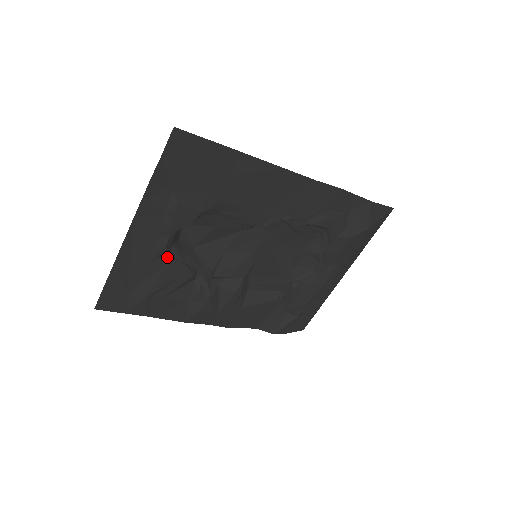
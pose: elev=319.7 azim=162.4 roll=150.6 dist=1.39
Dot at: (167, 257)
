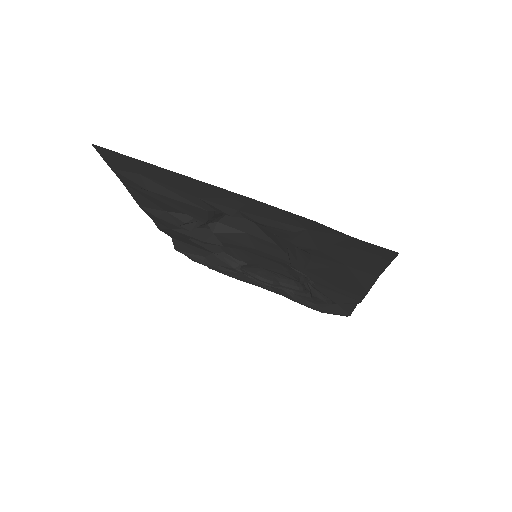
Dot at: (215, 210)
